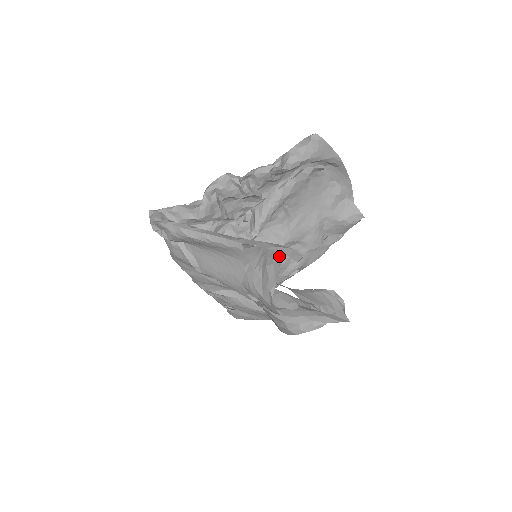
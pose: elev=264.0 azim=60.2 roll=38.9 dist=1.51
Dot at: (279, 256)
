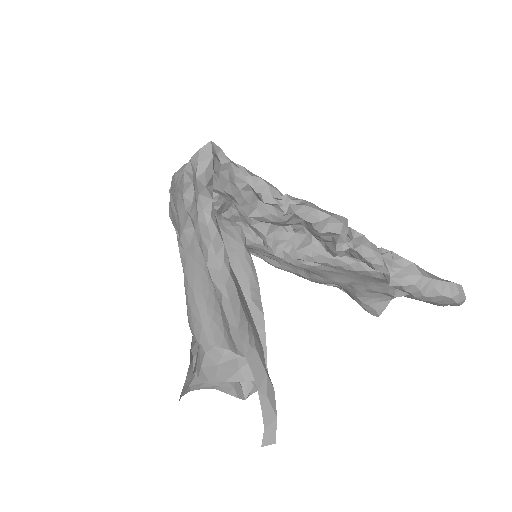
Dot at: occluded
